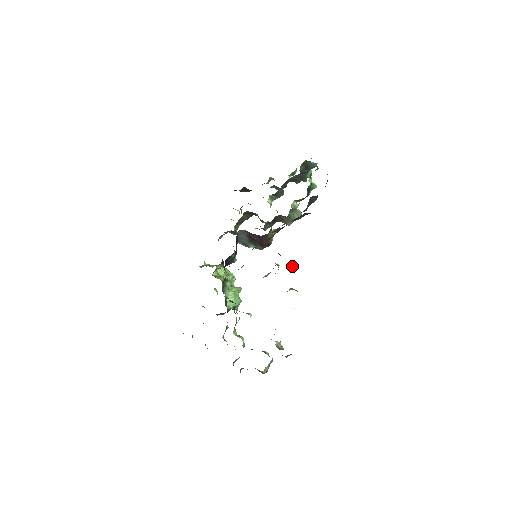
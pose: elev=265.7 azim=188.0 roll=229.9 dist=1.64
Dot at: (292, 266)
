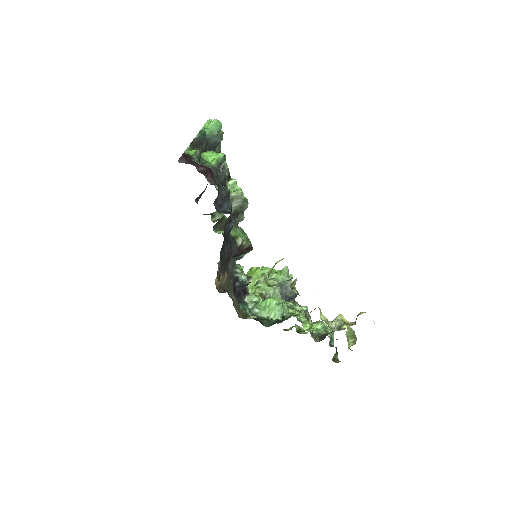
Dot at: (269, 273)
